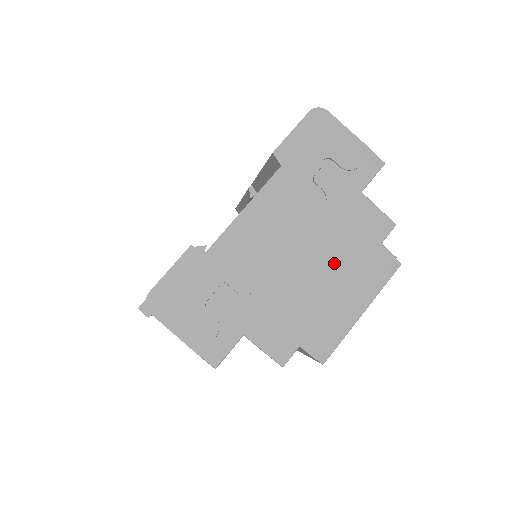
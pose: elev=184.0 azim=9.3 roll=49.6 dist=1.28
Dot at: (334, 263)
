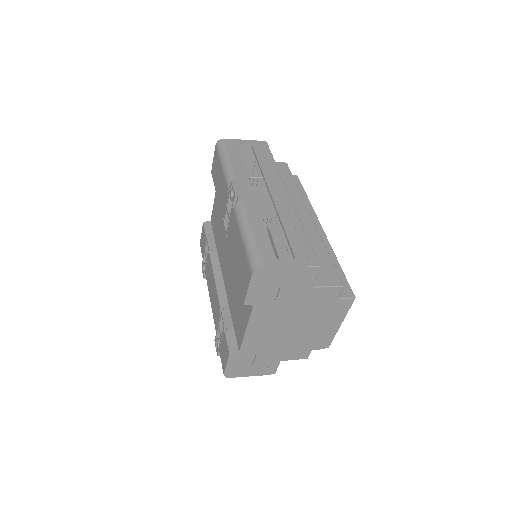
Dot at: (313, 320)
